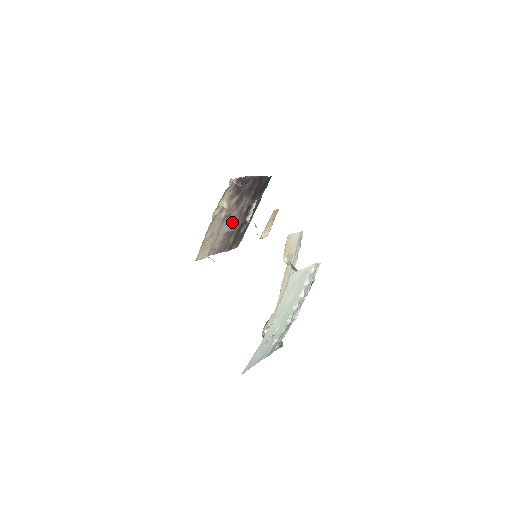
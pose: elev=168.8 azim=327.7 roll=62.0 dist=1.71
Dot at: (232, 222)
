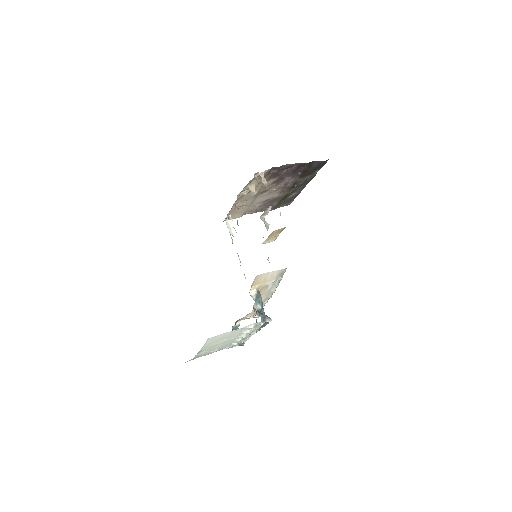
Dot at: (272, 193)
